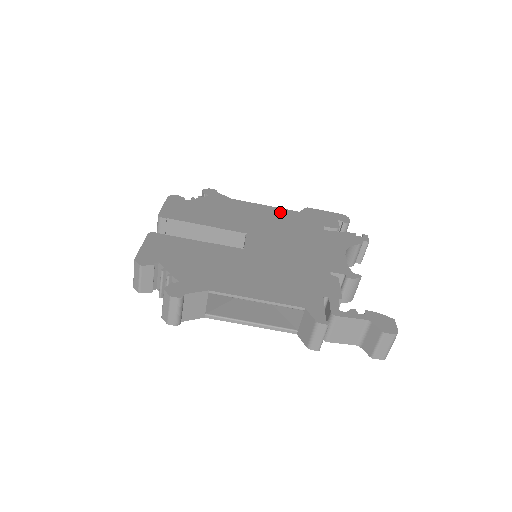
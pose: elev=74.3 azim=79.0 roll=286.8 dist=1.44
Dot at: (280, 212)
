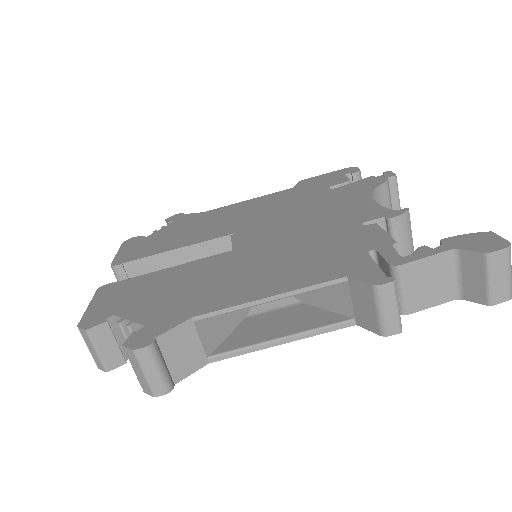
Dot at: (268, 198)
